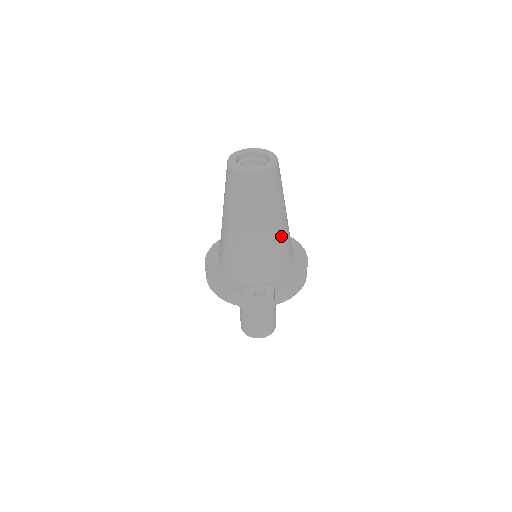
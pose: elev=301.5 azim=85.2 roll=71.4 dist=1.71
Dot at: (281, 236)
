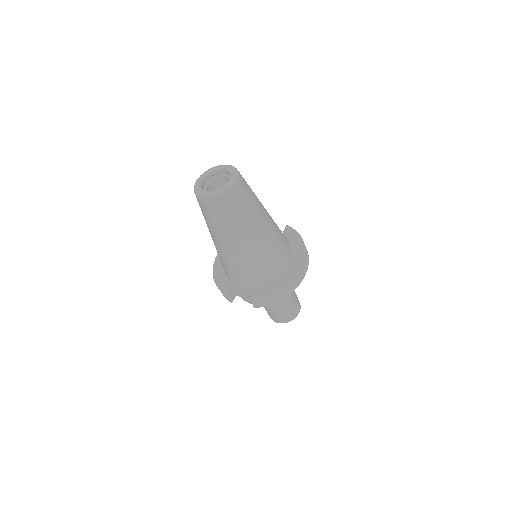
Dot at: (253, 250)
